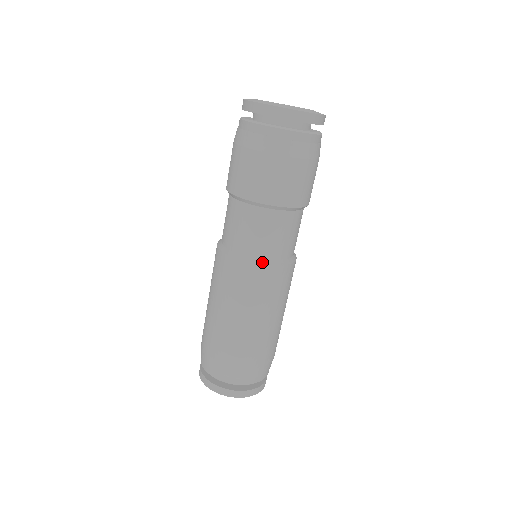
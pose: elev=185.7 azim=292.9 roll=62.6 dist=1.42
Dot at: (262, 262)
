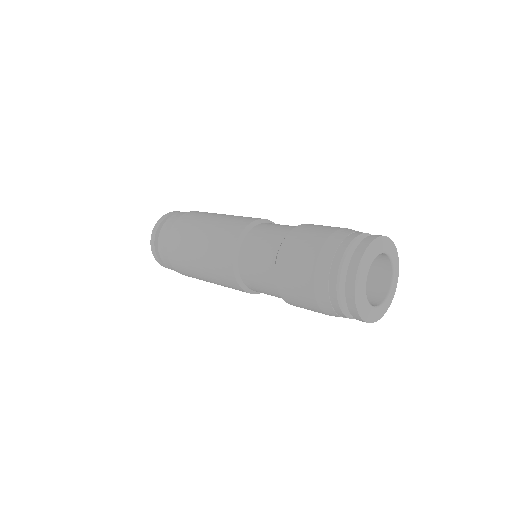
Dot at: occluded
